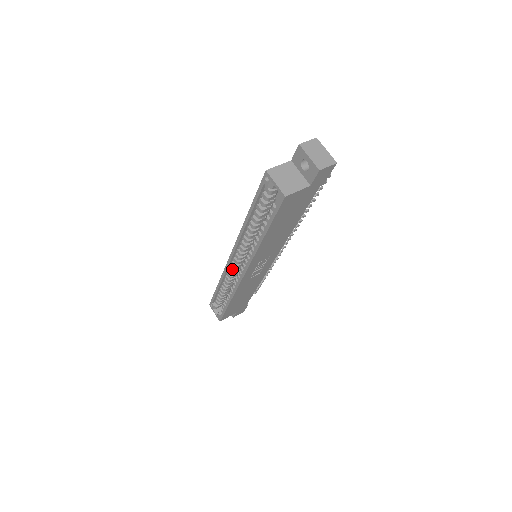
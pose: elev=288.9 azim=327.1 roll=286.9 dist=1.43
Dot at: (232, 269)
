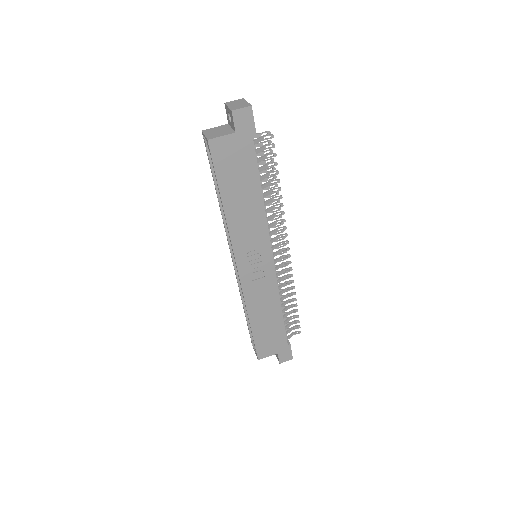
Dot at: occluded
